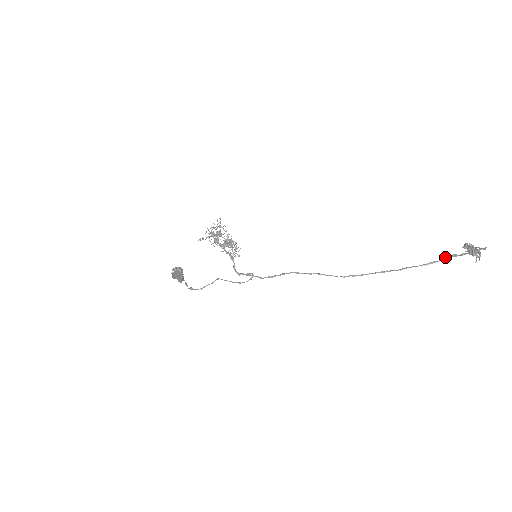
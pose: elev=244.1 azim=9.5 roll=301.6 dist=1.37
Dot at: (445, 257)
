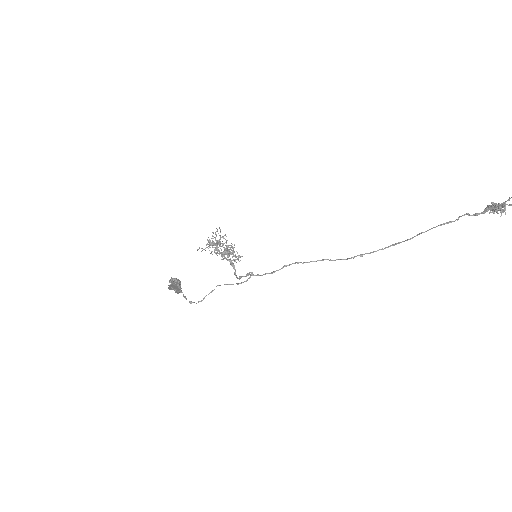
Dot at: (463, 215)
